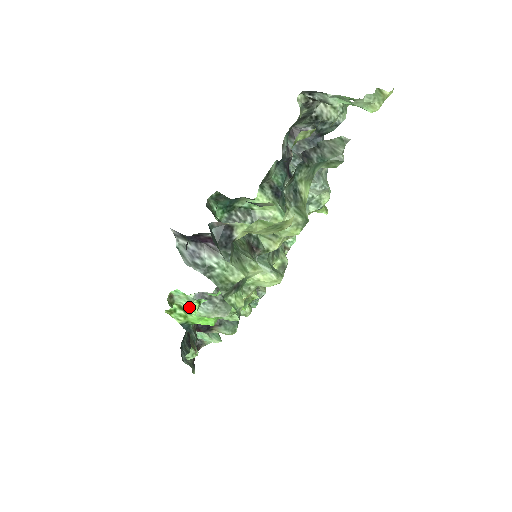
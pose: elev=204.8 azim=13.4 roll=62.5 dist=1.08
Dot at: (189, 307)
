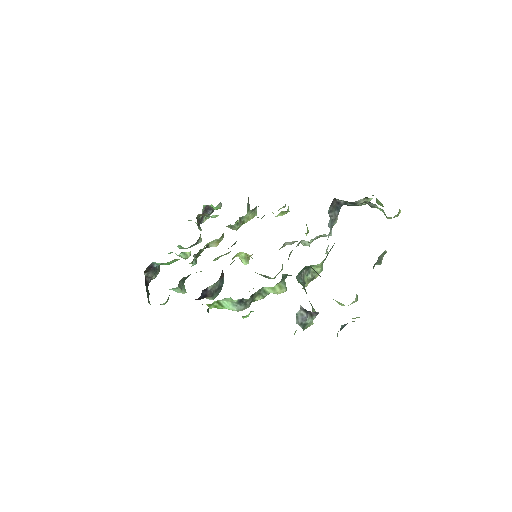
Dot at: (244, 316)
